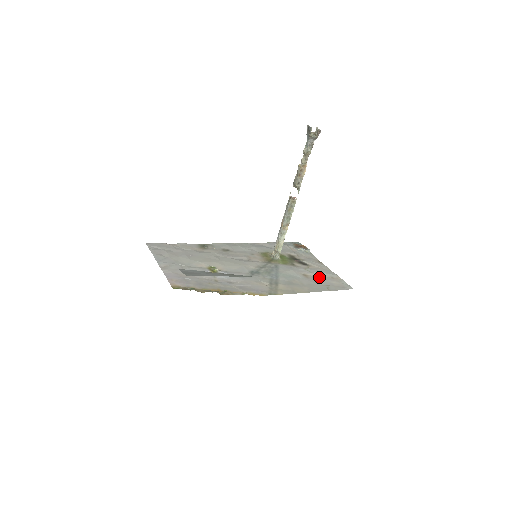
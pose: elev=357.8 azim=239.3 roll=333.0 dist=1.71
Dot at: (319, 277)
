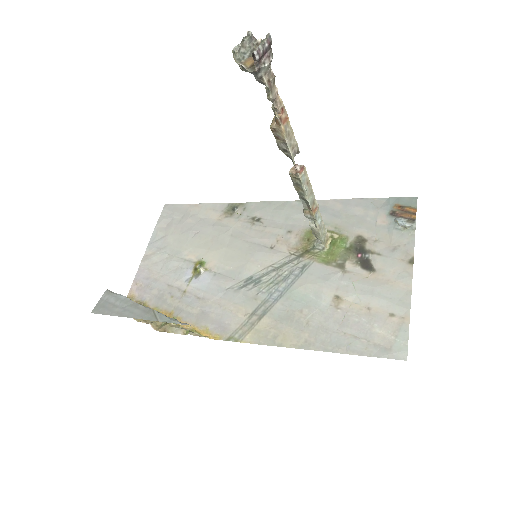
Dot at: (362, 309)
